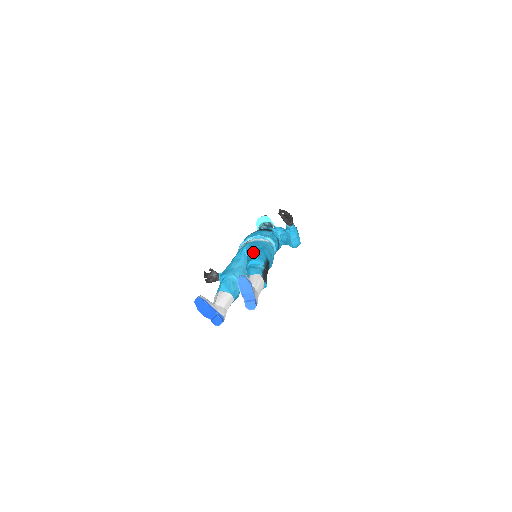
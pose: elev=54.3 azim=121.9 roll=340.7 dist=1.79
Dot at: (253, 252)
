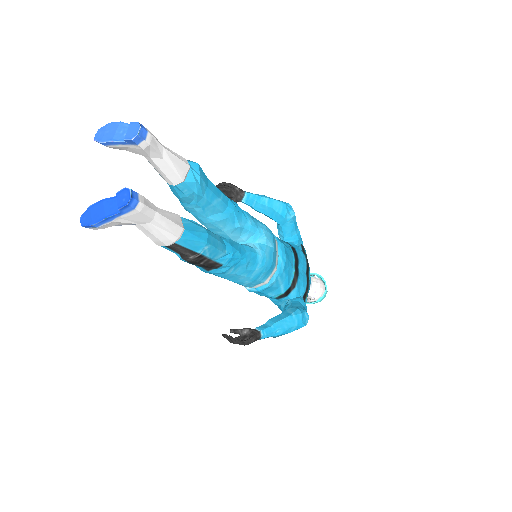
Dot at: occluded
